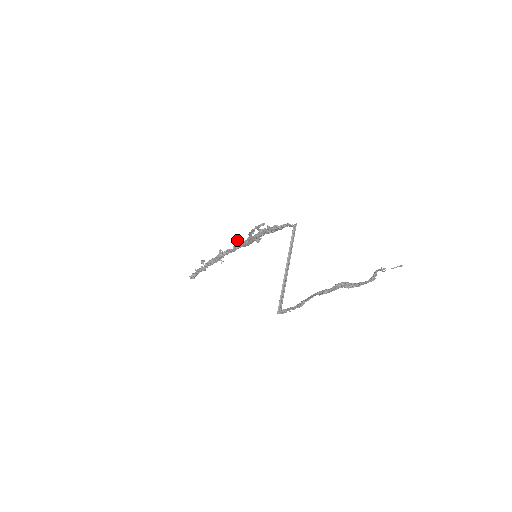
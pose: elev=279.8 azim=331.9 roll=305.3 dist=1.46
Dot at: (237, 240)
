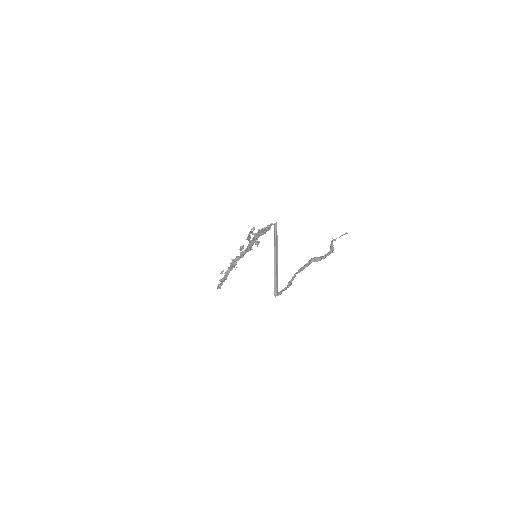
Dot at: (241, 247)
